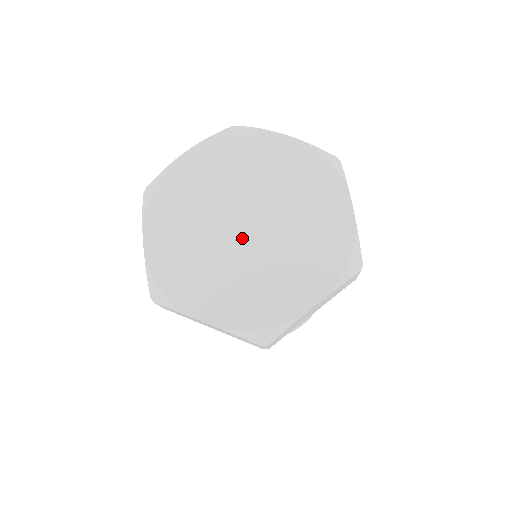
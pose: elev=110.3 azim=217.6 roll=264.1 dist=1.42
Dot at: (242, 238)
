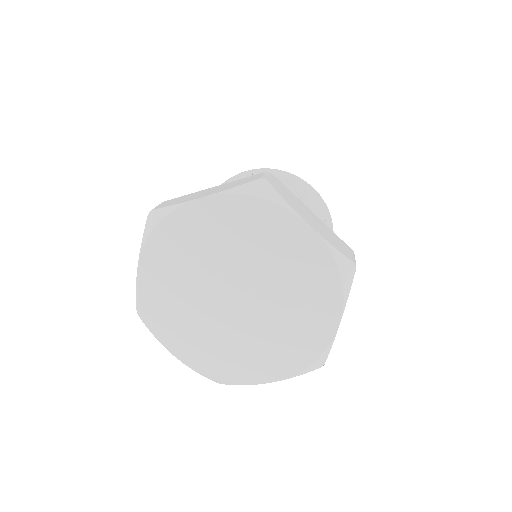
Dot at: (243, 311)
